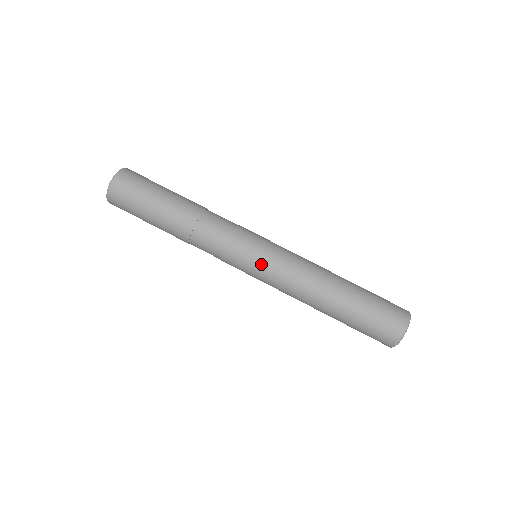
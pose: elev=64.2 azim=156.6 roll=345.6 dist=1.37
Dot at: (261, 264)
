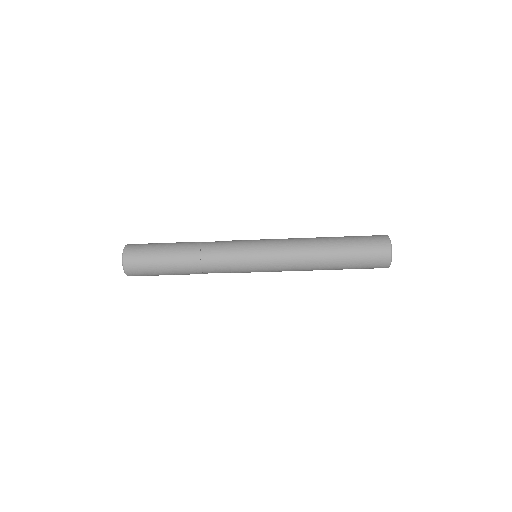
Dot at: (263, 263)
